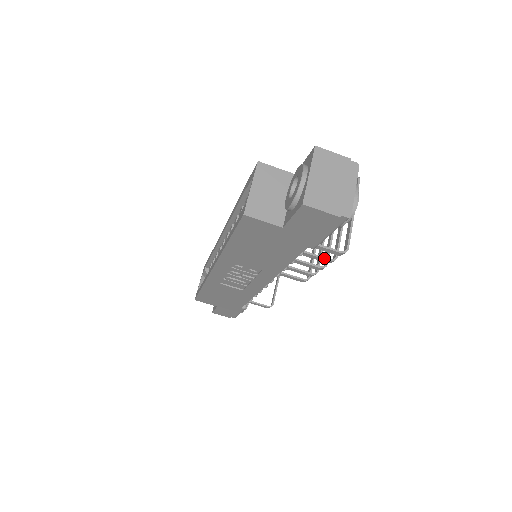
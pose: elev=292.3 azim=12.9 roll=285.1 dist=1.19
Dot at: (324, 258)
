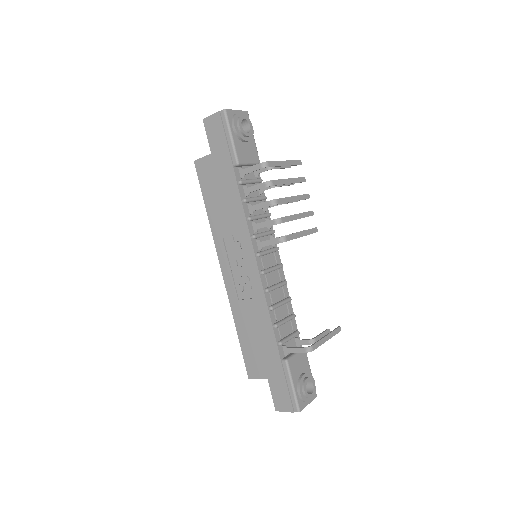
Dot at: (261, 183)
